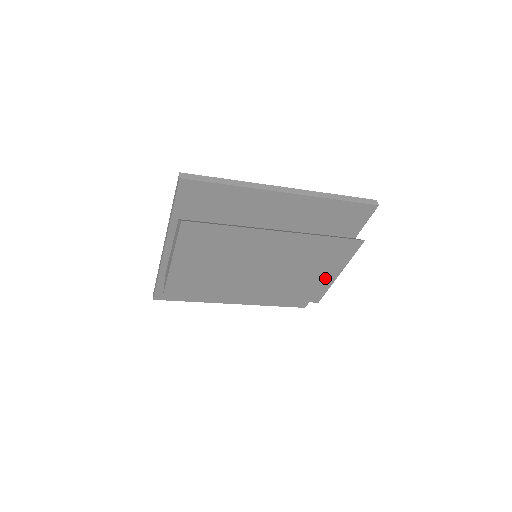
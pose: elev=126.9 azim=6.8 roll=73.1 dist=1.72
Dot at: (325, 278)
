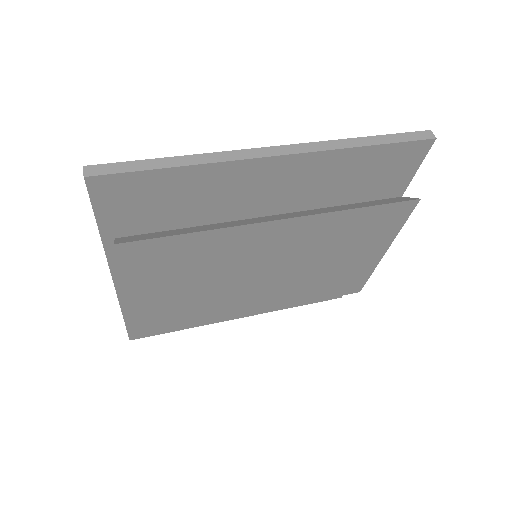
Dot at: (365, 262)
